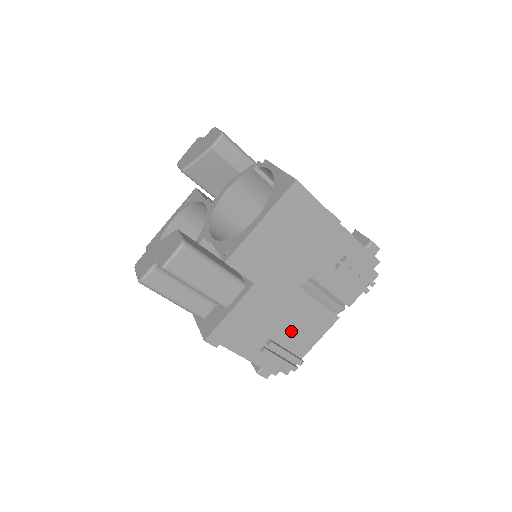
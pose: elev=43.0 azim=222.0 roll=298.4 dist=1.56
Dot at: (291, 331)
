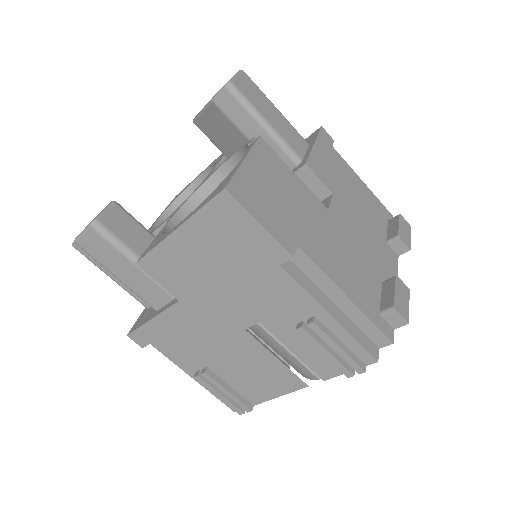
Dot at: (236, 371)
